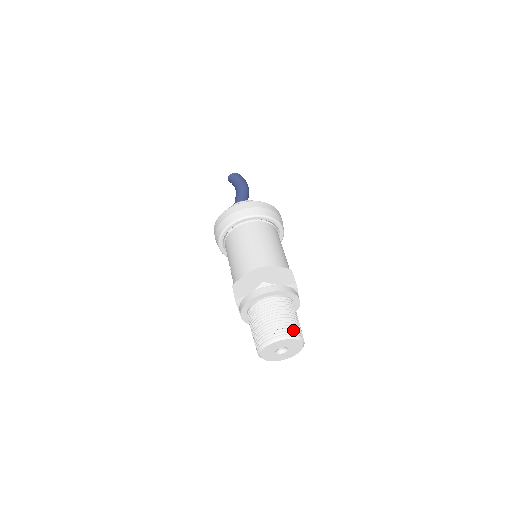
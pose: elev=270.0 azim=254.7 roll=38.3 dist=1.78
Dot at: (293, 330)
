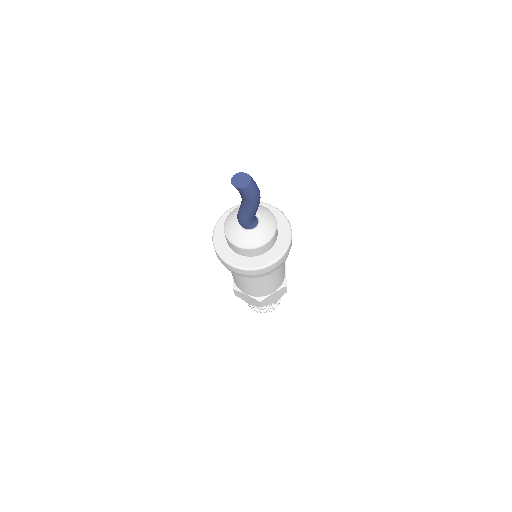
Dot at: (275, 306)
